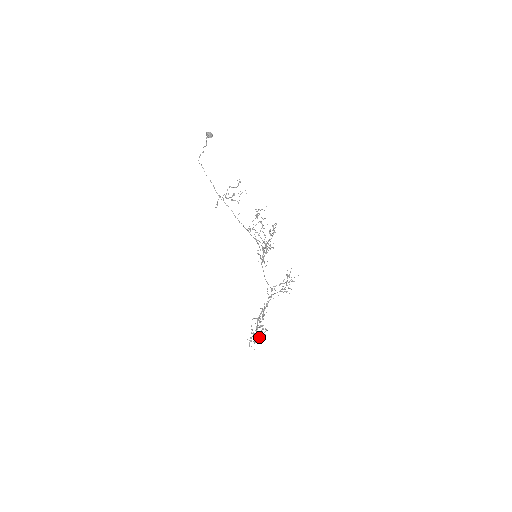
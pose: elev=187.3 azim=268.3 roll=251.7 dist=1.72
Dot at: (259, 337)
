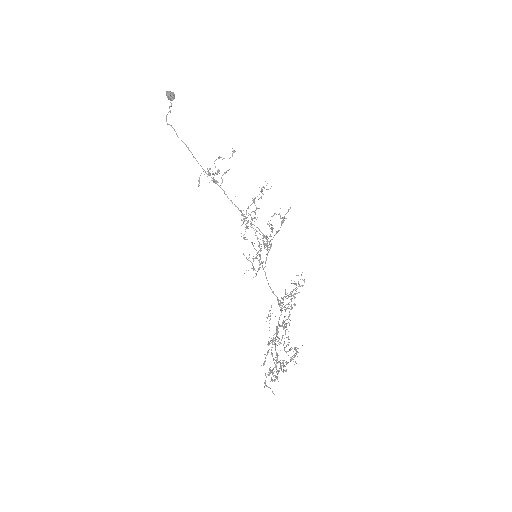
Dot at: (281, 370)
